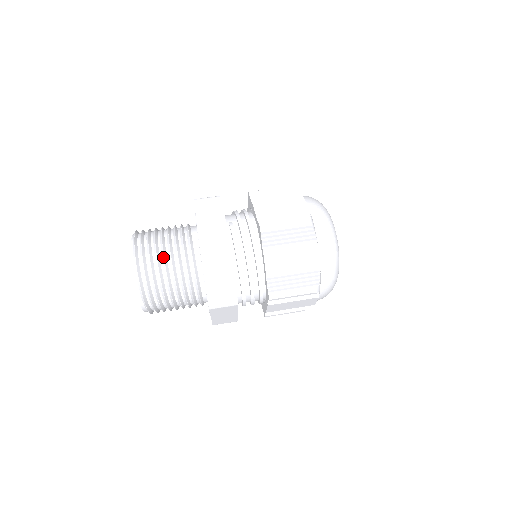
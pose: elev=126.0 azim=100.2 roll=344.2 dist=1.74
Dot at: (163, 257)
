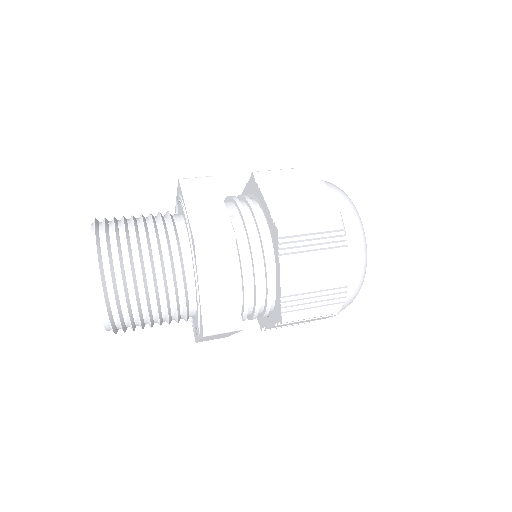
Dot at: (139, 264)
